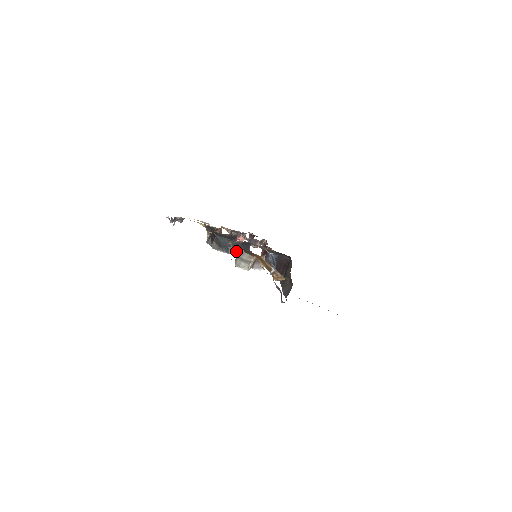
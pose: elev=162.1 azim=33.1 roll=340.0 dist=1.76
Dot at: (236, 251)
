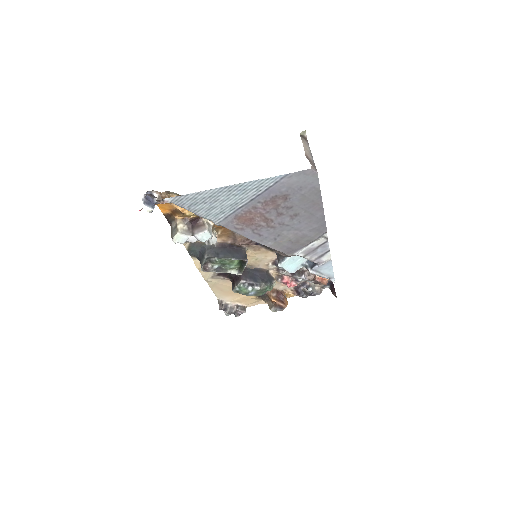
Dot at: (213, 254)
